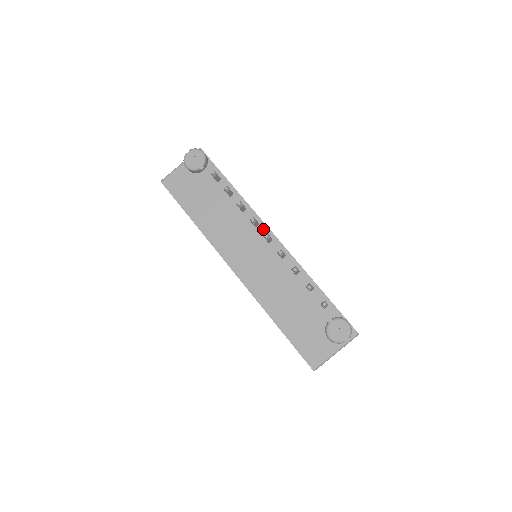
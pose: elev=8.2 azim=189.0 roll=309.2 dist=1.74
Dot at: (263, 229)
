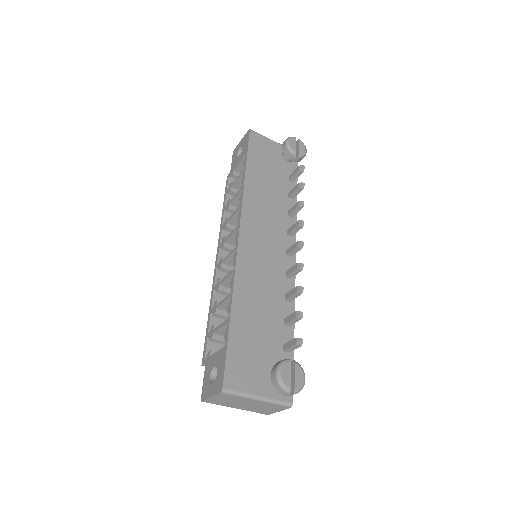
Dot at: (291, 242)
